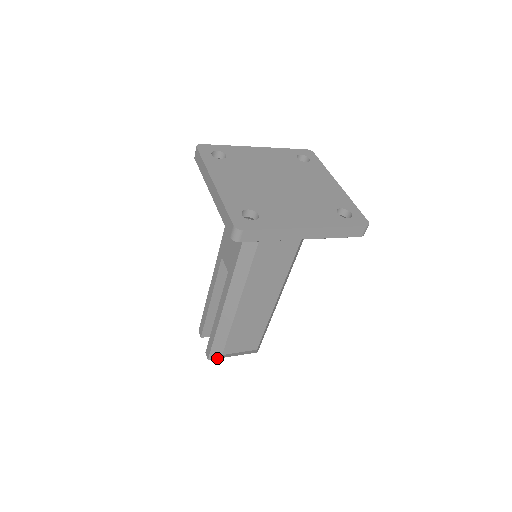
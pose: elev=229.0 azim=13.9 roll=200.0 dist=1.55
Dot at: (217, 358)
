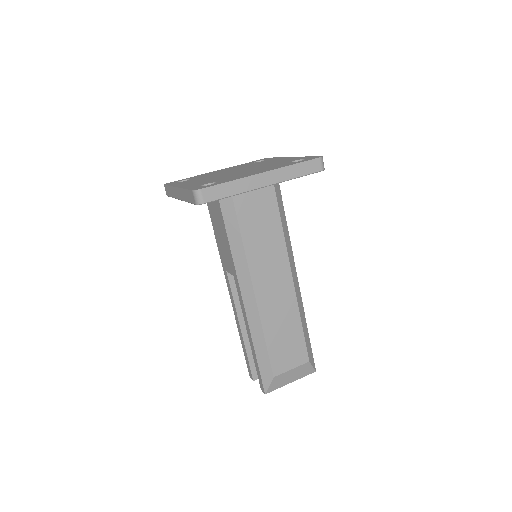
Dot at: (274, 389)
